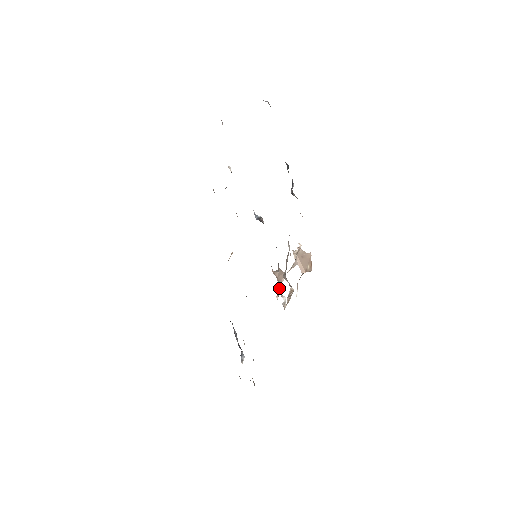
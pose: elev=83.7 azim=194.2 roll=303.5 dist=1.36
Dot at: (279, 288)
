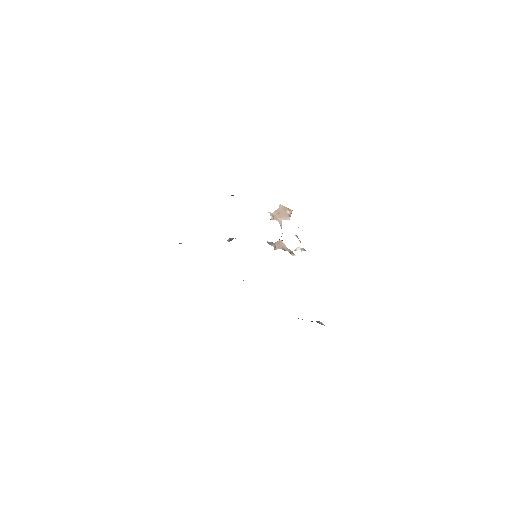
Dot at: (288, 251)
